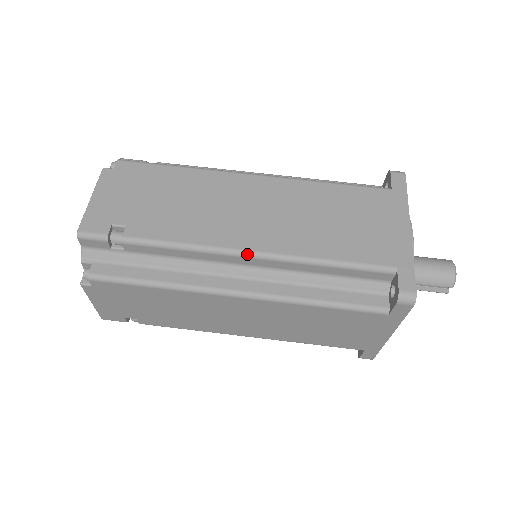
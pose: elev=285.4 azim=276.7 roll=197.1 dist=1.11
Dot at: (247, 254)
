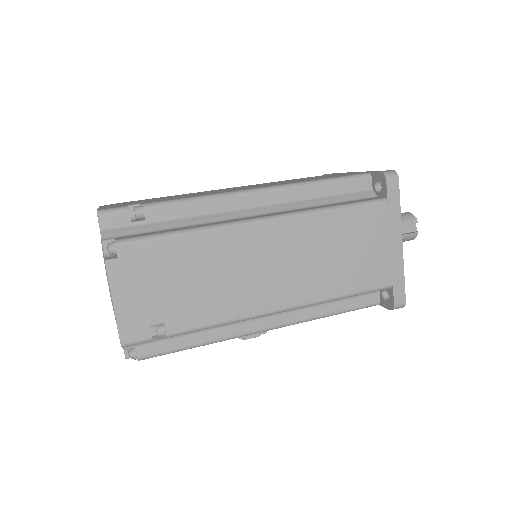
Dot at: (256, 190)
